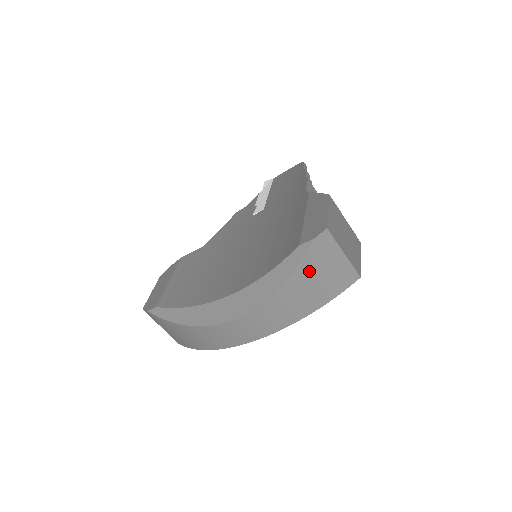
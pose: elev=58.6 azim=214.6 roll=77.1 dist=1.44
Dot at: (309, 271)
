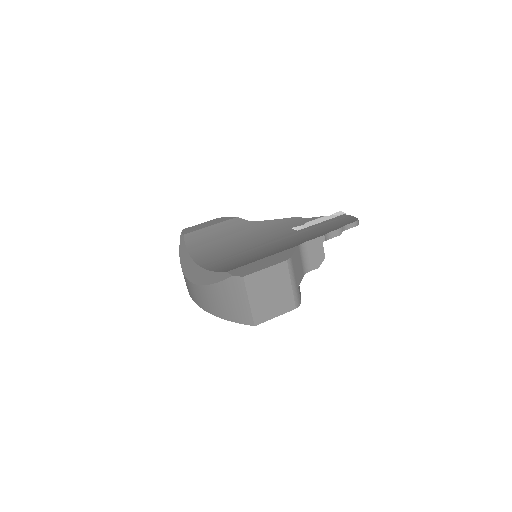
Dot at: (223, 292)
